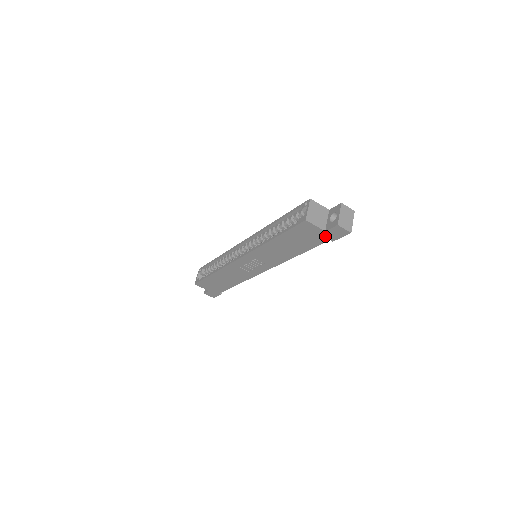
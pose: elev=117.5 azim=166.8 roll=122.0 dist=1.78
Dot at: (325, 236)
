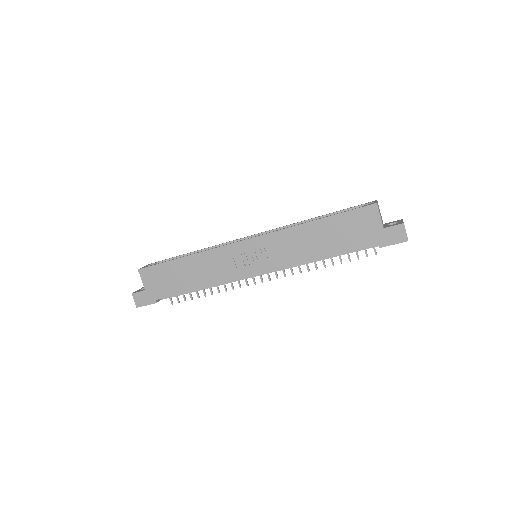
Dot at: (377, 236)
